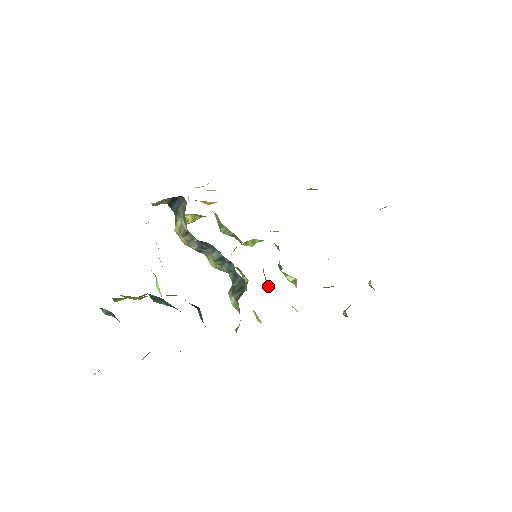
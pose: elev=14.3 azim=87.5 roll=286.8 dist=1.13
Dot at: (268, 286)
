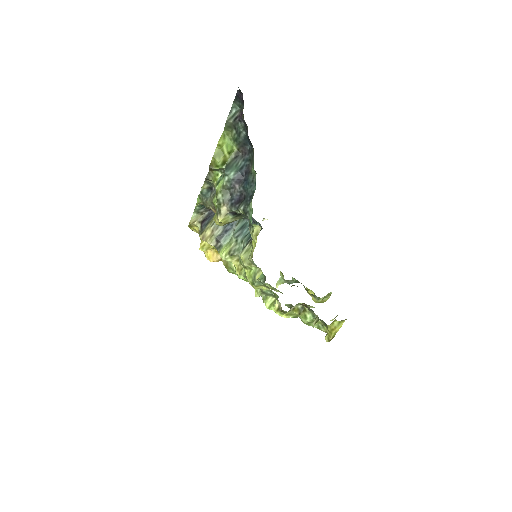
Dot at: occluded
